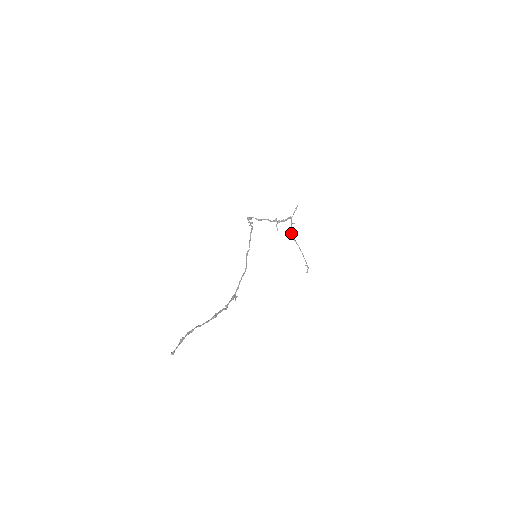
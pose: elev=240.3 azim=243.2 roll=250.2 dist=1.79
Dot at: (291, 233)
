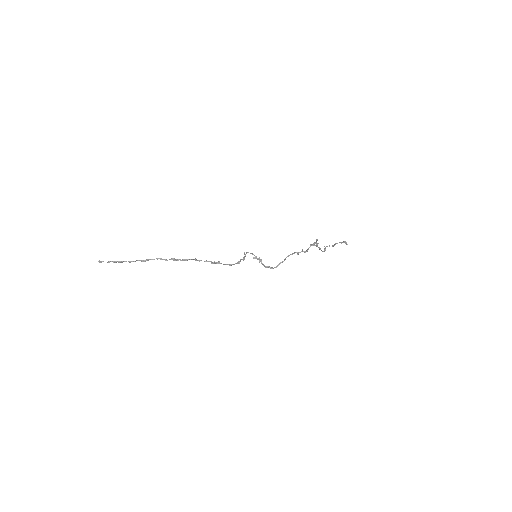
Dot at: (322, 251)
